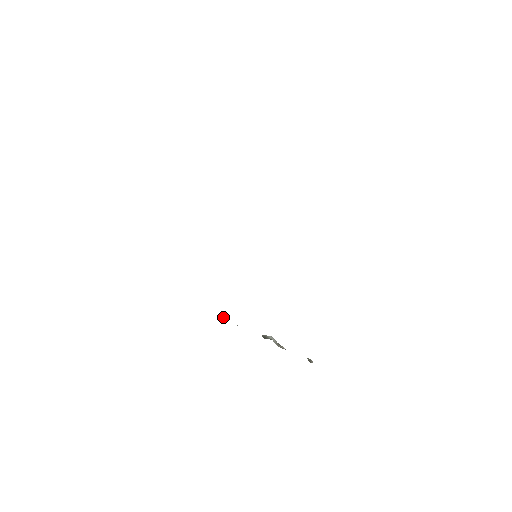
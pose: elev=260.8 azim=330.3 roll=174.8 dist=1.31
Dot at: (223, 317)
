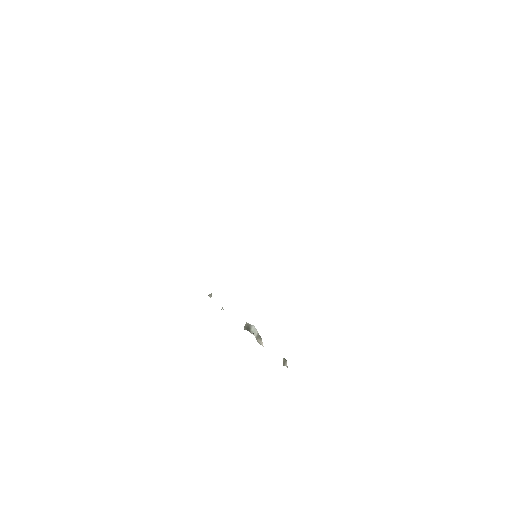
Dot at: (210, 296)
